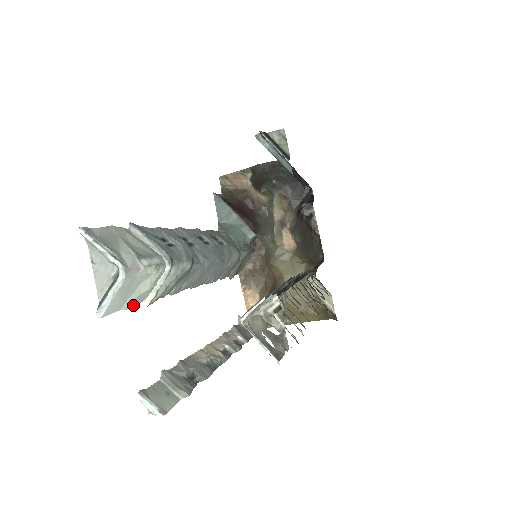
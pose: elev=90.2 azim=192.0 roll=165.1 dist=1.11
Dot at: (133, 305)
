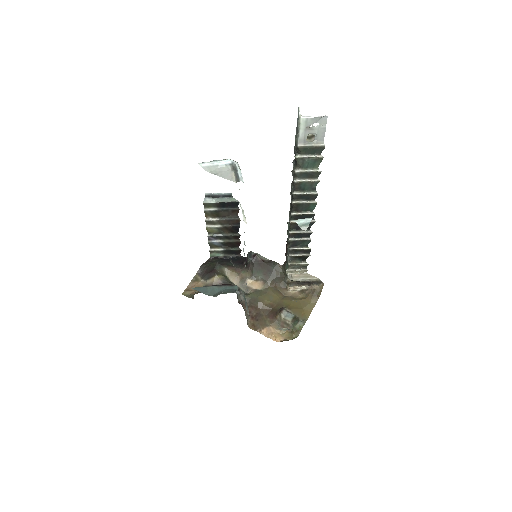
Dot at: occluded
